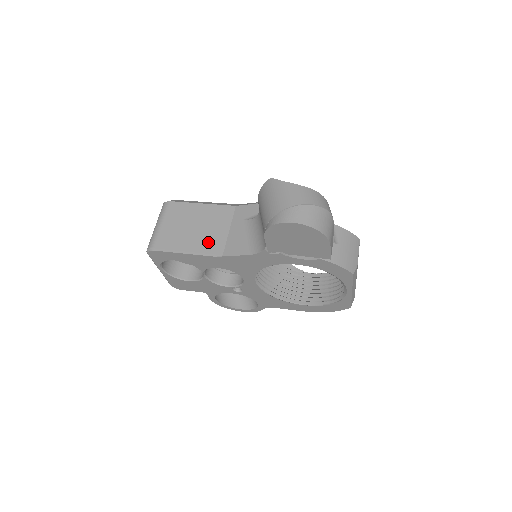
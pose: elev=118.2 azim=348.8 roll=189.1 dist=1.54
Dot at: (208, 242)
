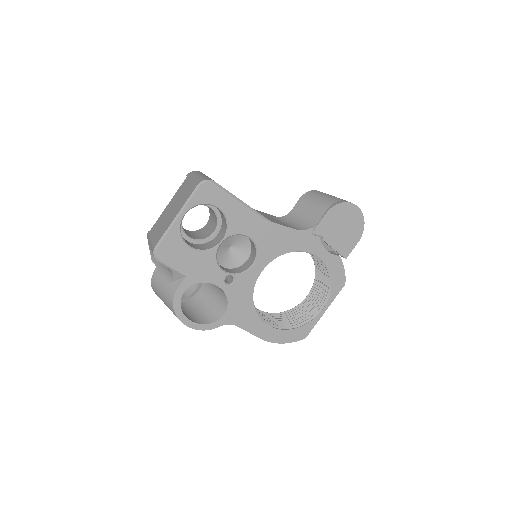
Dot at: occluded
